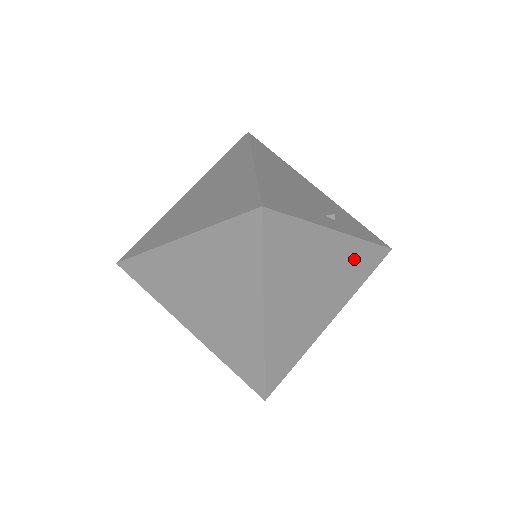
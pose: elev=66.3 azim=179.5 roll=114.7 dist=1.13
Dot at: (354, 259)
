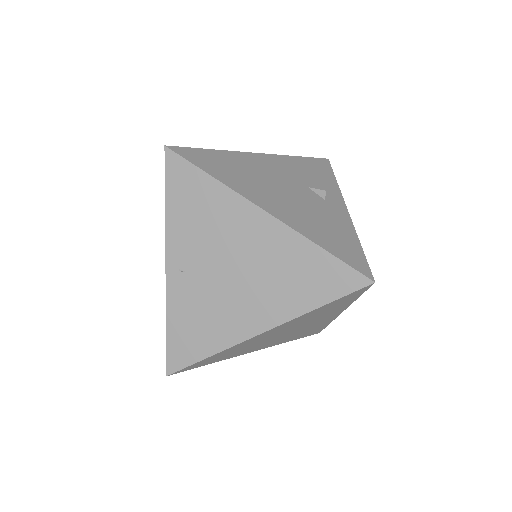
Dot at: occluded
